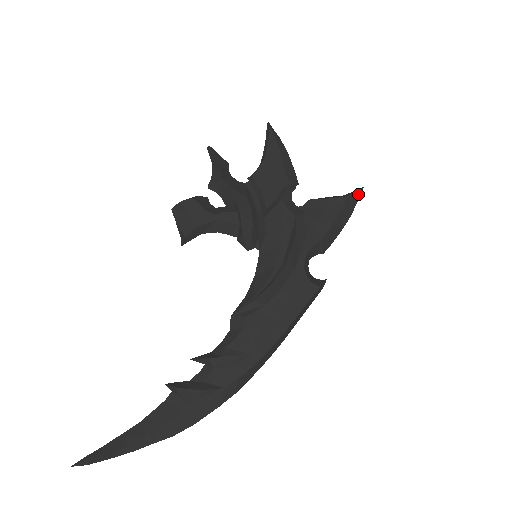
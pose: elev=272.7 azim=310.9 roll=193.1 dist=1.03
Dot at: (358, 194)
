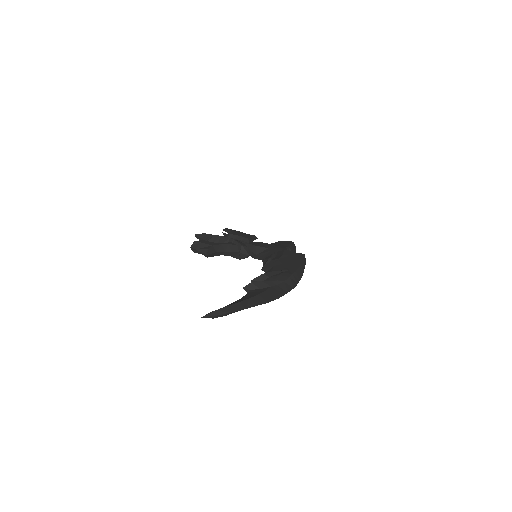
Dot at: (293, 243)
